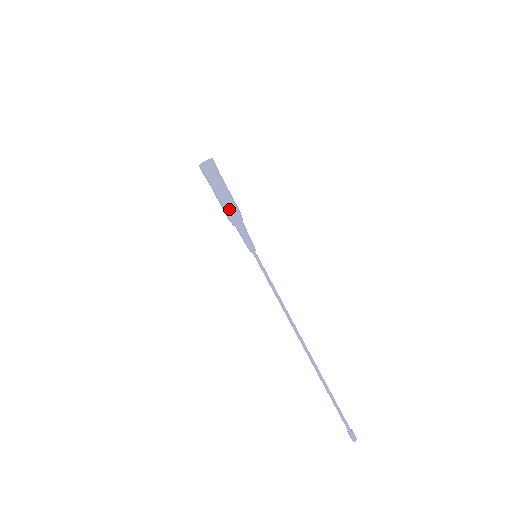
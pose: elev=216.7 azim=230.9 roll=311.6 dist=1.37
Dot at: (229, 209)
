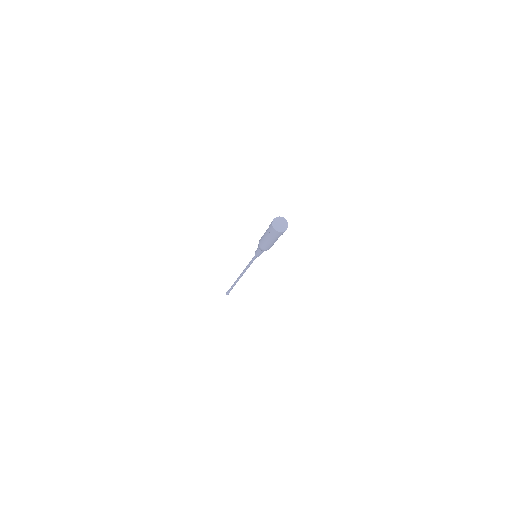
Dot at: occluded
